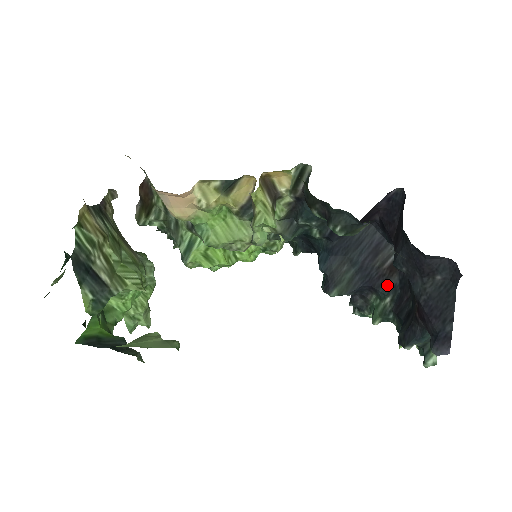
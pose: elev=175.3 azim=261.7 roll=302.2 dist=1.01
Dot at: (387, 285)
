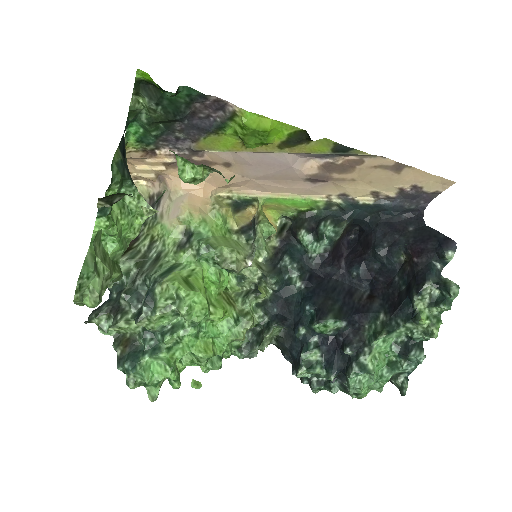
Dot at: (374, 307)
